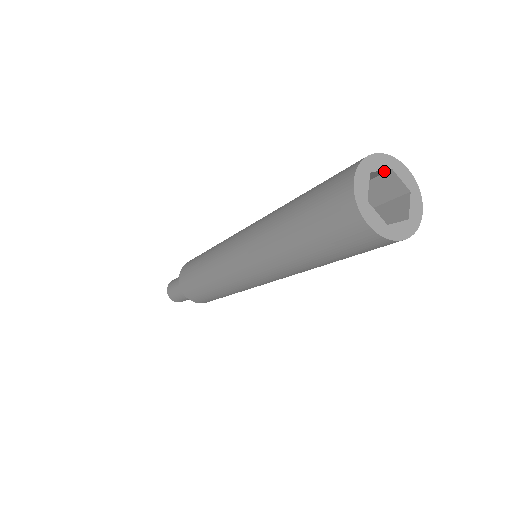
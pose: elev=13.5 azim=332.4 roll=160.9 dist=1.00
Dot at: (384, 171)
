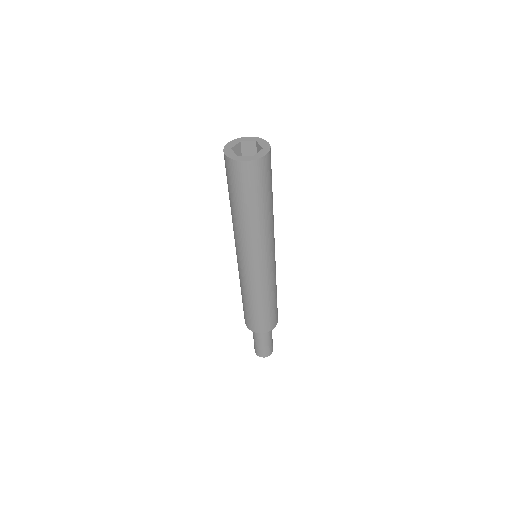
Dot at: (254, 144)
